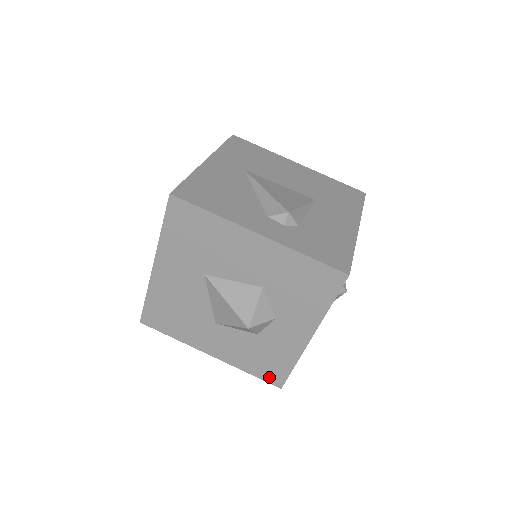
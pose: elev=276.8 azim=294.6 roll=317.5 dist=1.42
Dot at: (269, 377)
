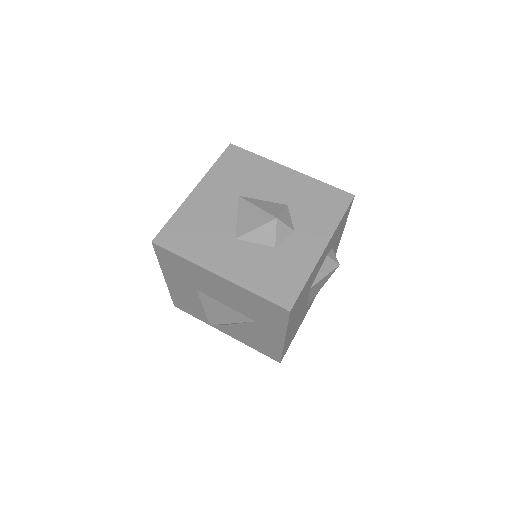
Dot at: (278, 297)
